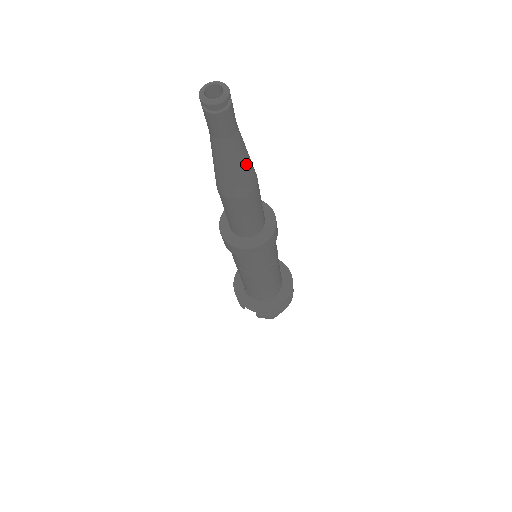
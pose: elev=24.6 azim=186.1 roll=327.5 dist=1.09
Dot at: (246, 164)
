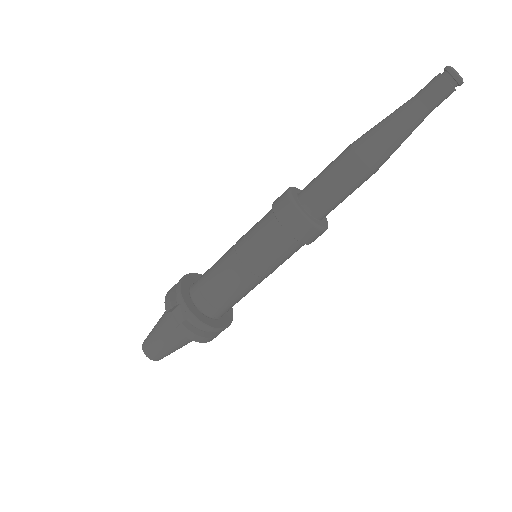
Dot at: (400, 145)
